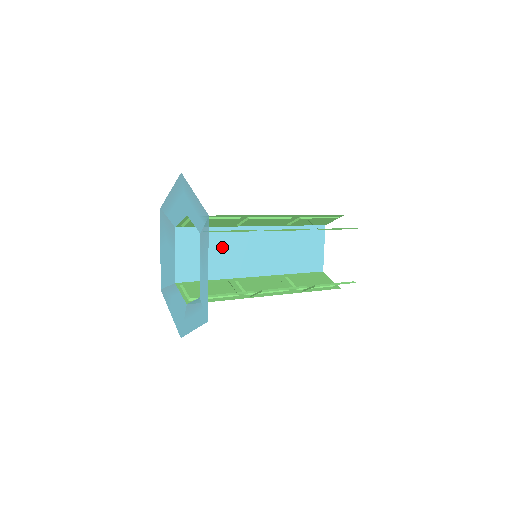
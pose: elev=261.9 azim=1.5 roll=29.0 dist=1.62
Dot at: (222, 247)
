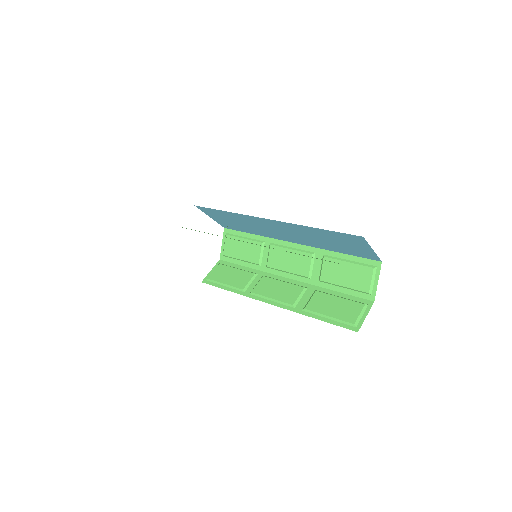
Dot at: (244, 222)
